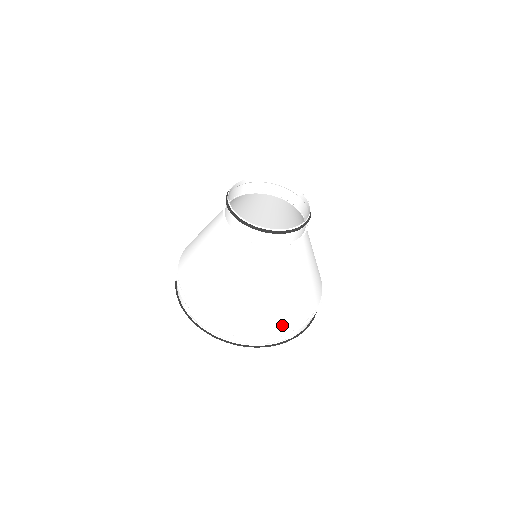
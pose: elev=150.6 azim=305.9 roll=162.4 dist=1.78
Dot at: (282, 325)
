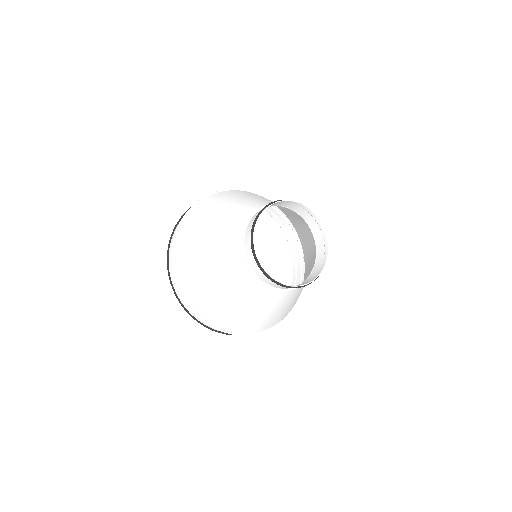
Dot at: (245, 330)
